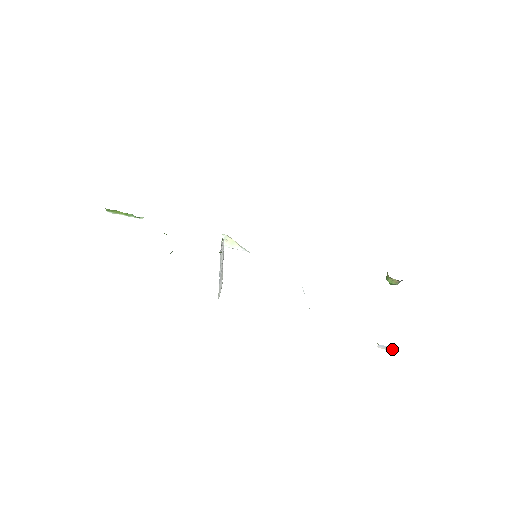
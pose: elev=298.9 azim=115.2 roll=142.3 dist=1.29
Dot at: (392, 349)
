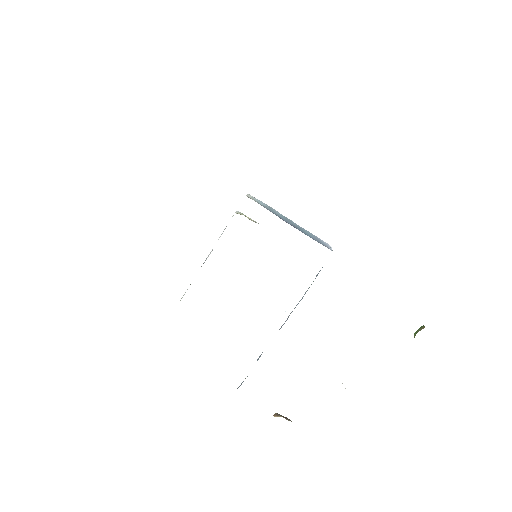
Dot at: occluded
